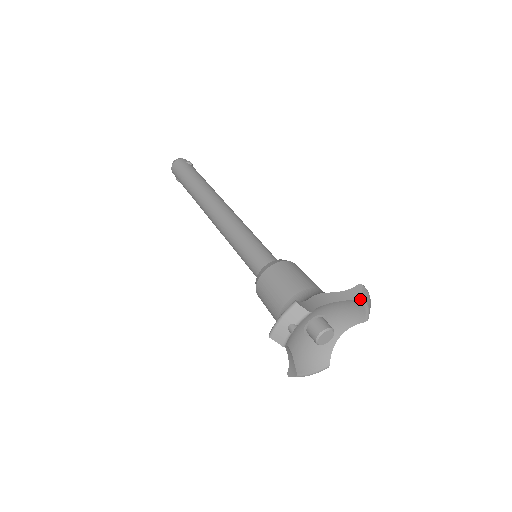
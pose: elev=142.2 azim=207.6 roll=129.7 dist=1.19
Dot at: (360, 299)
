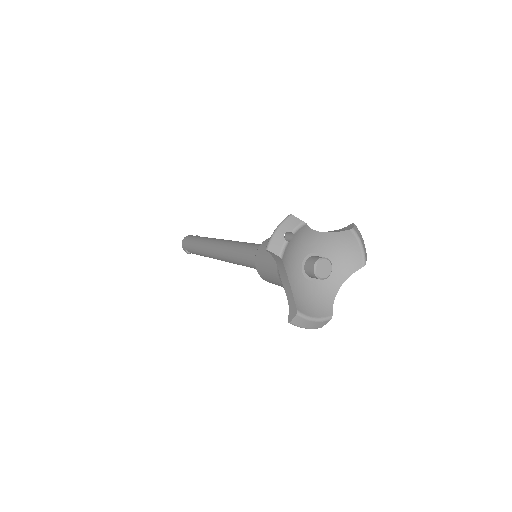
Dot at: (353, 230)
